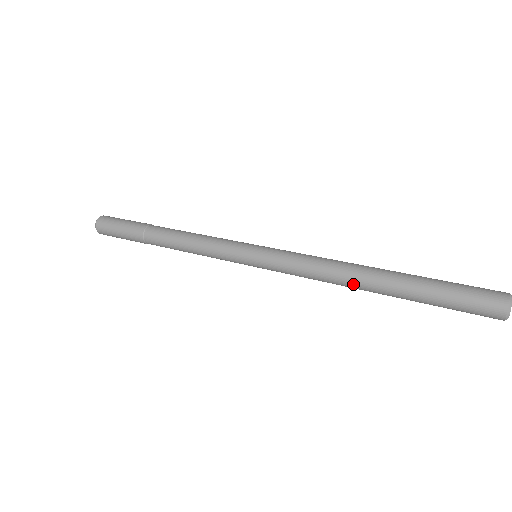
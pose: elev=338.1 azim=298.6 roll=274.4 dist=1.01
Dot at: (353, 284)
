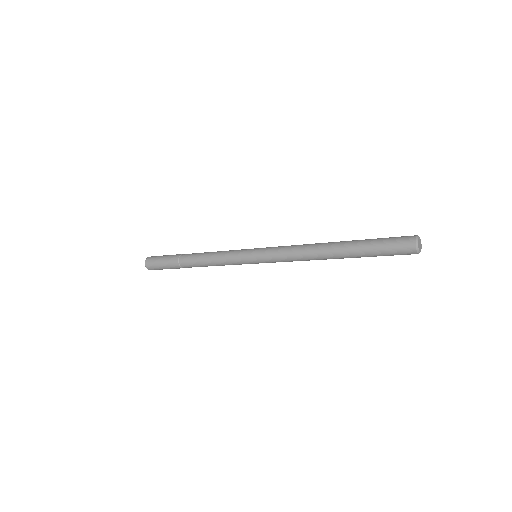
Dot at: (319, 254)
